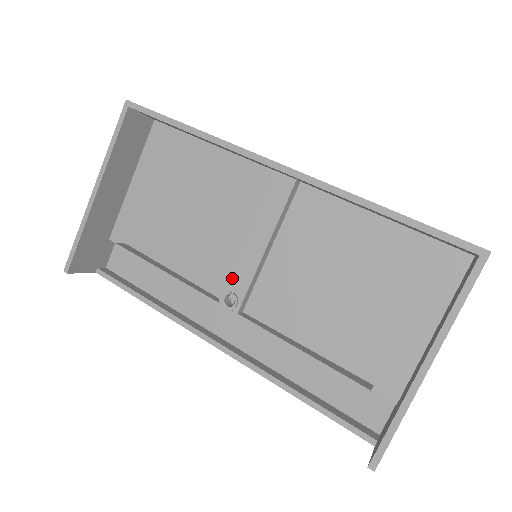
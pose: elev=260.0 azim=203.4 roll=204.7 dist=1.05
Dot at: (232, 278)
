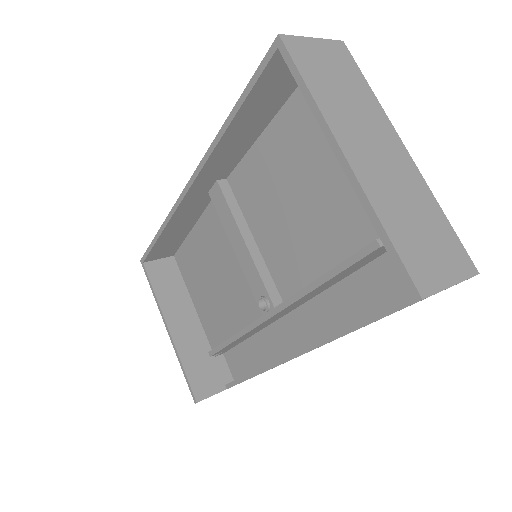
Dot at: (252, 288)
